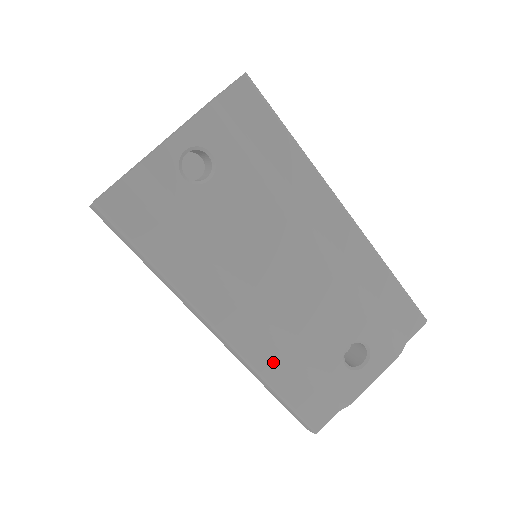
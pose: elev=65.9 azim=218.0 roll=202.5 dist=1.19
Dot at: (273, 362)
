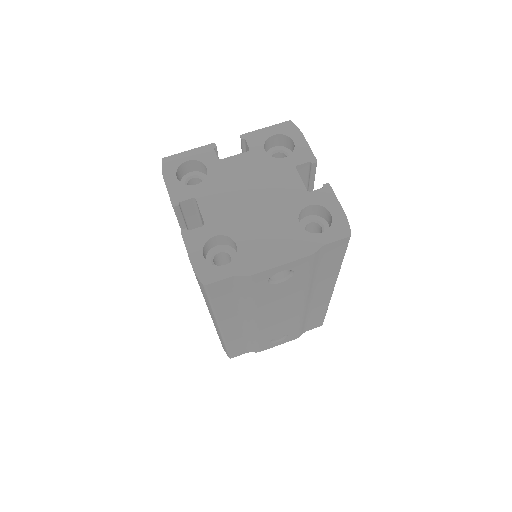
Dot at: (236, 339)
